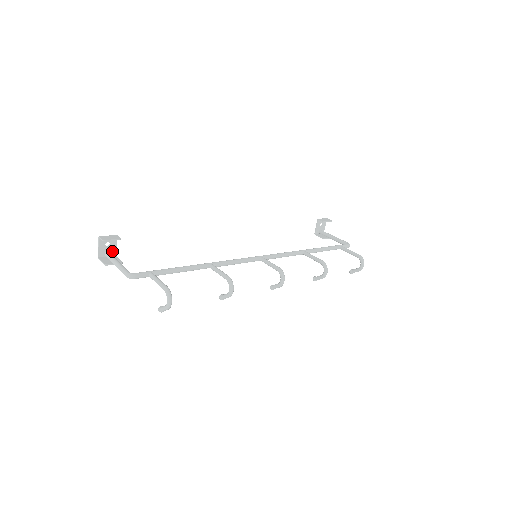
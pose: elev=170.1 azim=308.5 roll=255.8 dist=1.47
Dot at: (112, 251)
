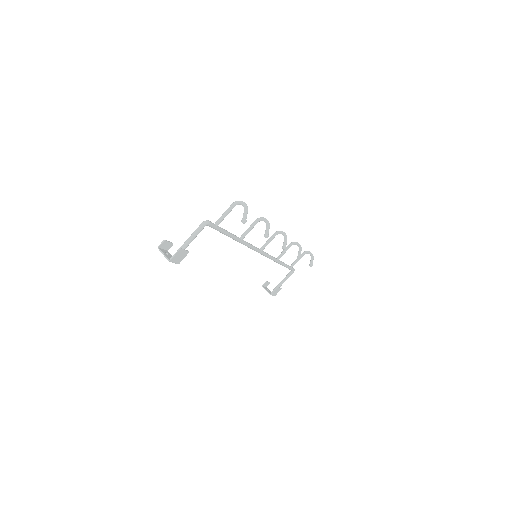
Dot at: occluded
